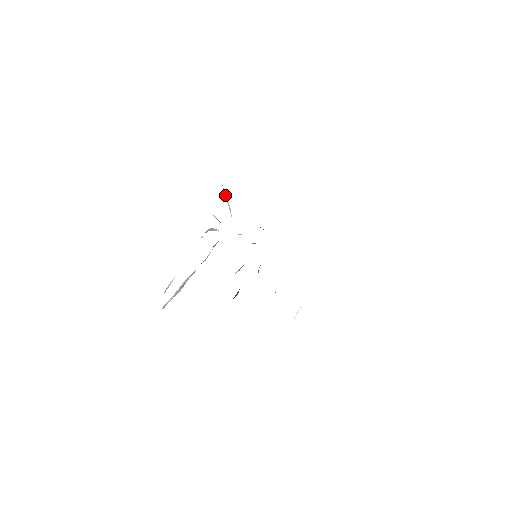
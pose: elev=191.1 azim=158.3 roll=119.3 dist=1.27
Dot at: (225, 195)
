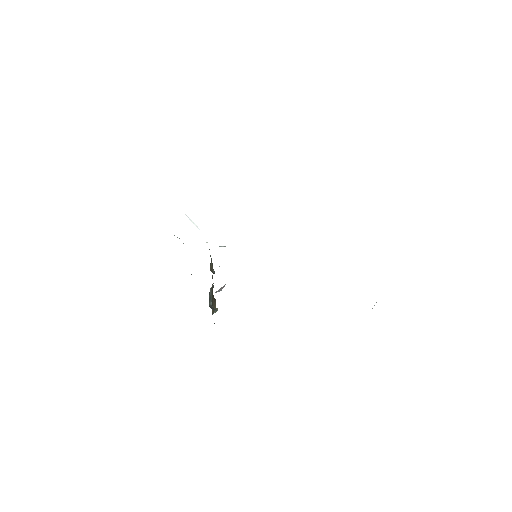
Dot at: (188, 217)
